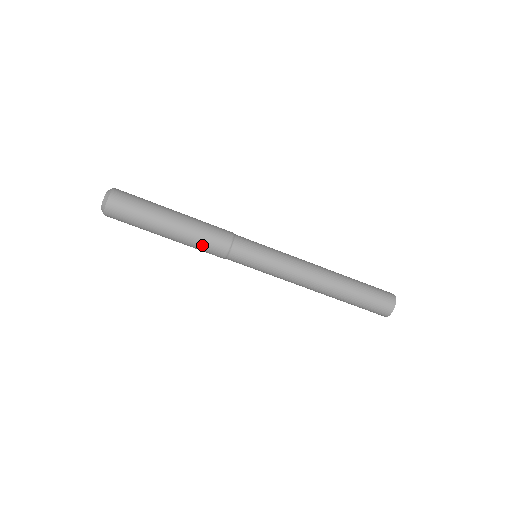
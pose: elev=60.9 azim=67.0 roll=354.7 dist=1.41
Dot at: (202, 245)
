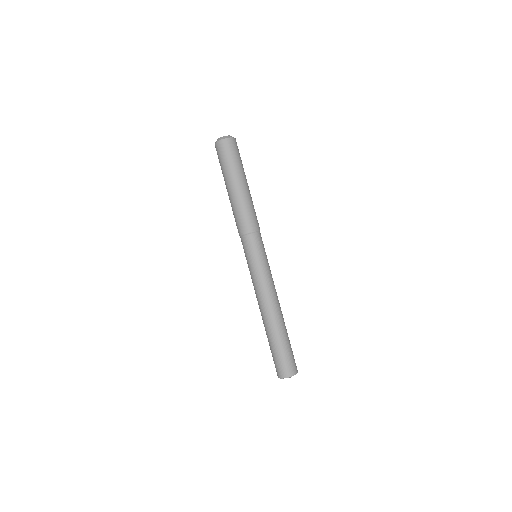
Dot at: (235, 216)
